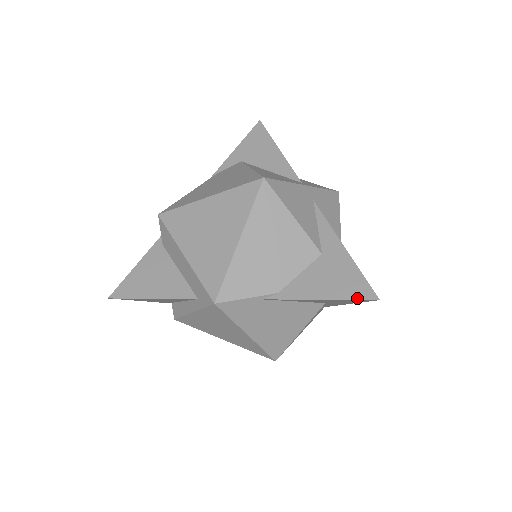
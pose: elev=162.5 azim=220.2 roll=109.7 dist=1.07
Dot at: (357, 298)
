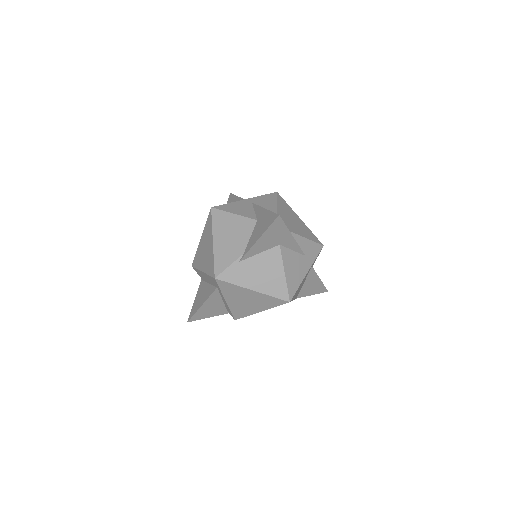
Dot at: (271, 223)
